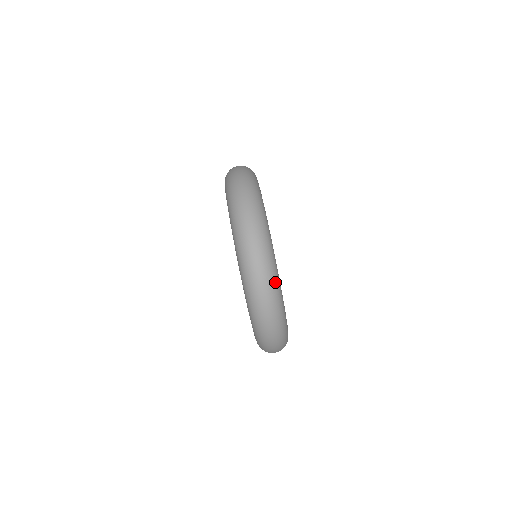
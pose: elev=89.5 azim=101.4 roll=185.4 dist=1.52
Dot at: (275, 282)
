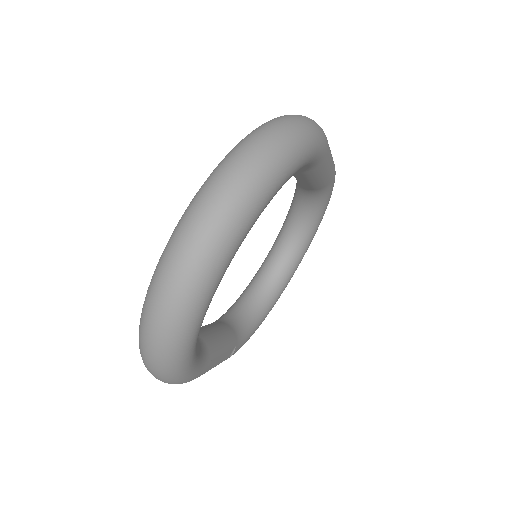
Dot at: (202, 281)
